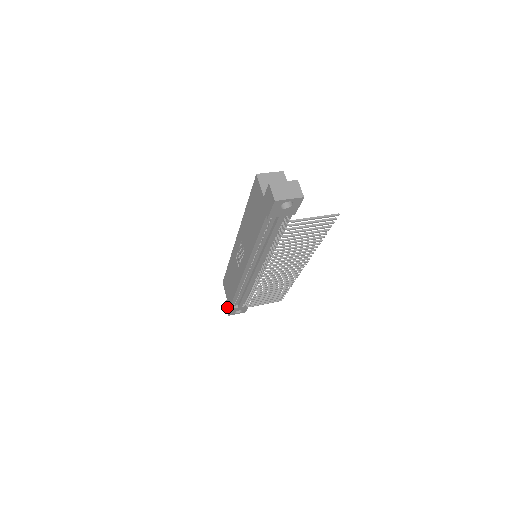
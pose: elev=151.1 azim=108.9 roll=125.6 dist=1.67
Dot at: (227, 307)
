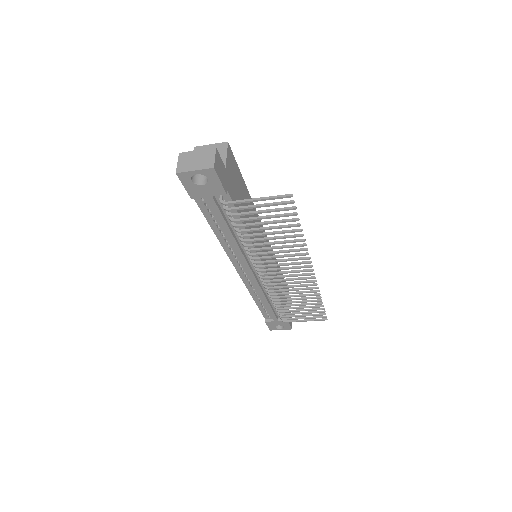
Dot at: occluded
